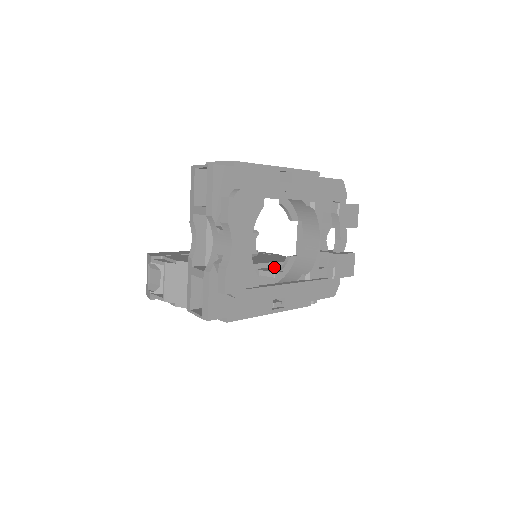
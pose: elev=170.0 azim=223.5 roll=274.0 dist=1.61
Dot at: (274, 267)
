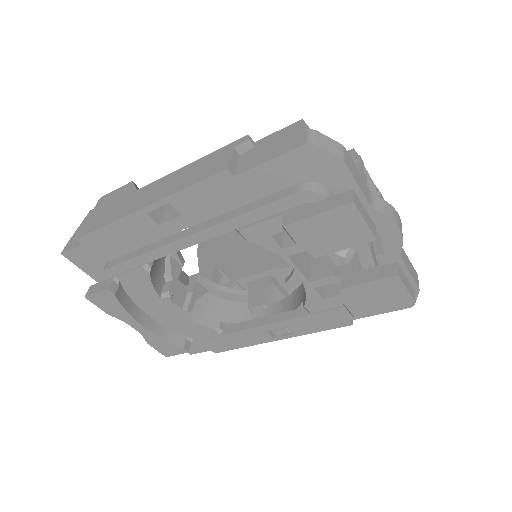
Dot at: (282, 272)
